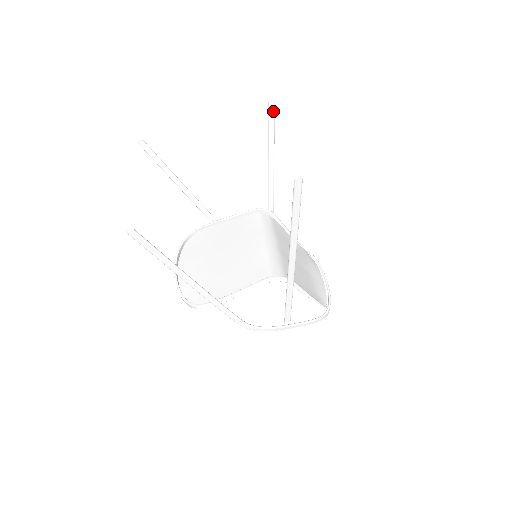
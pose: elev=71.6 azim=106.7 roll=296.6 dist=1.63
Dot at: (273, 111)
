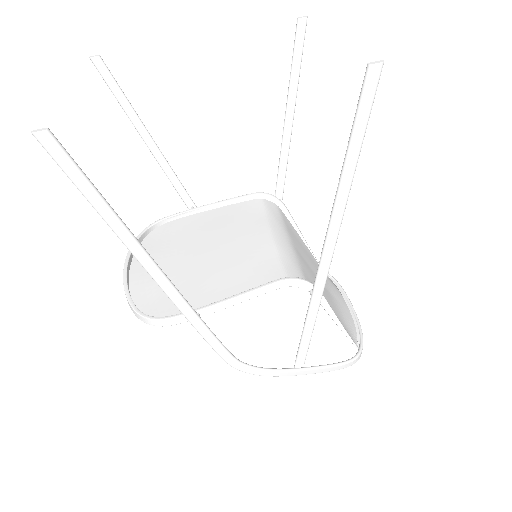
Dot at: (303, 34)
